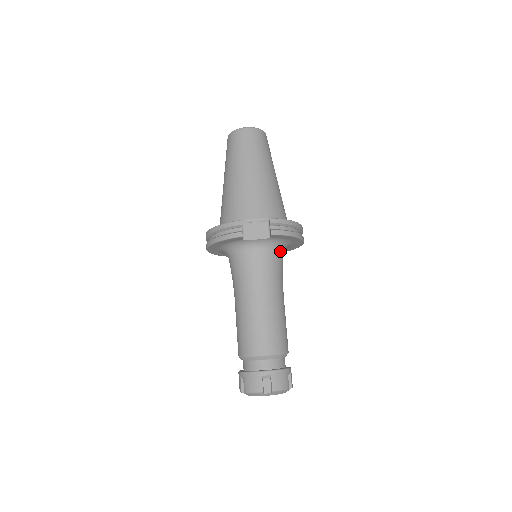
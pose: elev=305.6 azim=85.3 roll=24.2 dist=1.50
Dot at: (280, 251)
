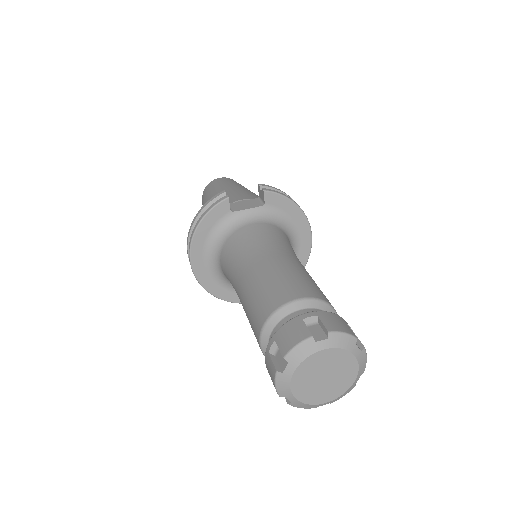
Dot at: (283, 232)
